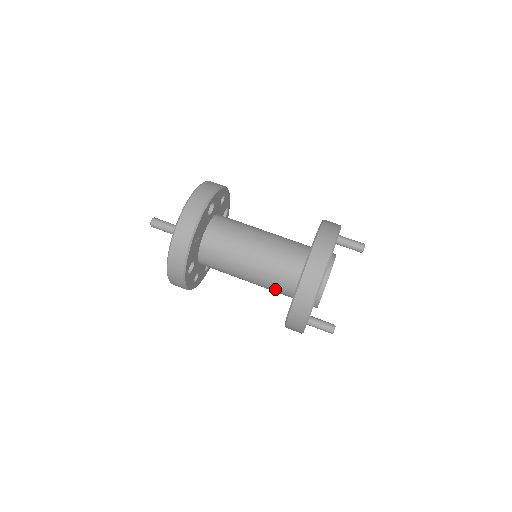
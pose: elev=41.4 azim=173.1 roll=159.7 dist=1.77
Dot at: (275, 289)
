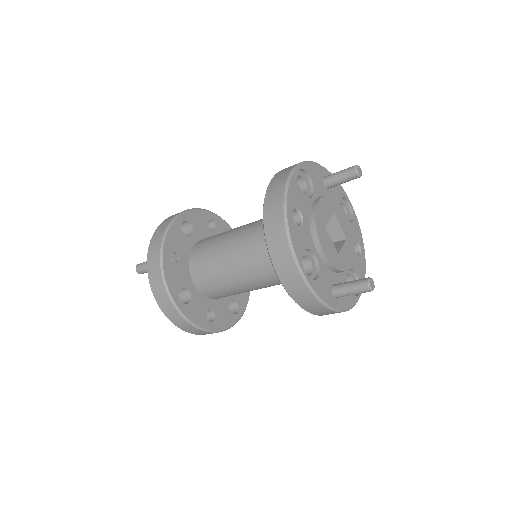
Dot at: occluded
